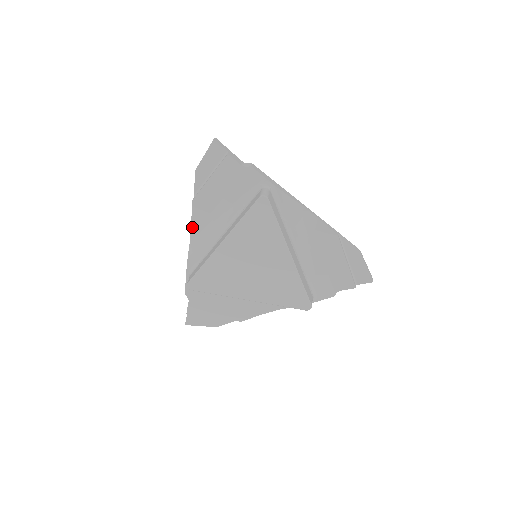
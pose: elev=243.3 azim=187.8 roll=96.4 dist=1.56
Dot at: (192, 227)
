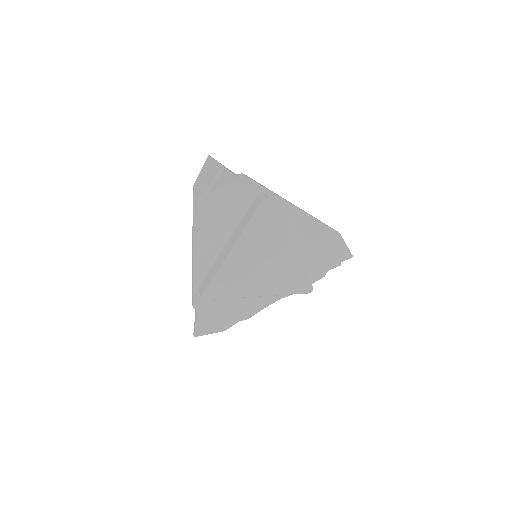
Dot at: (194, 242)
